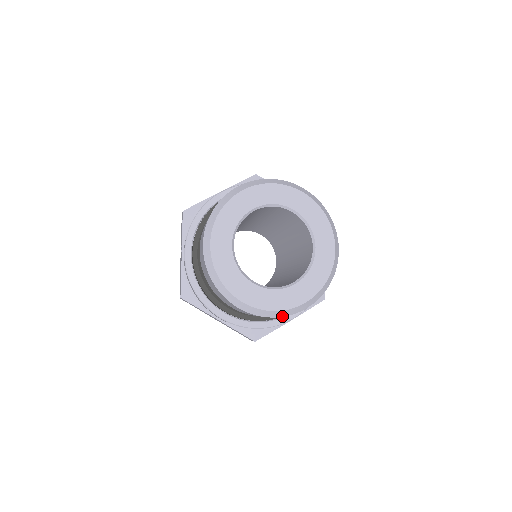
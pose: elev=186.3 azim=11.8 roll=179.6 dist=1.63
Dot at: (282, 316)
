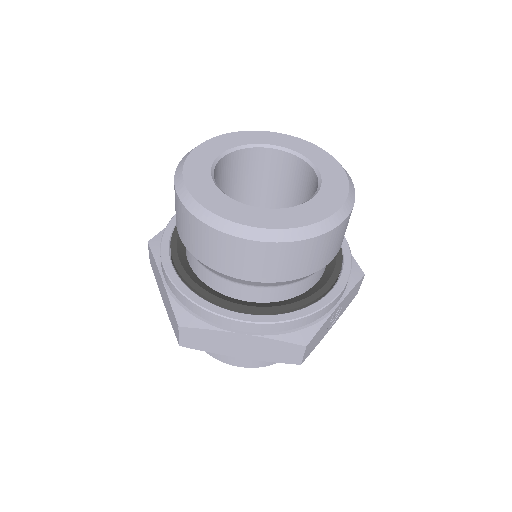
Dot at: (217, 229)
